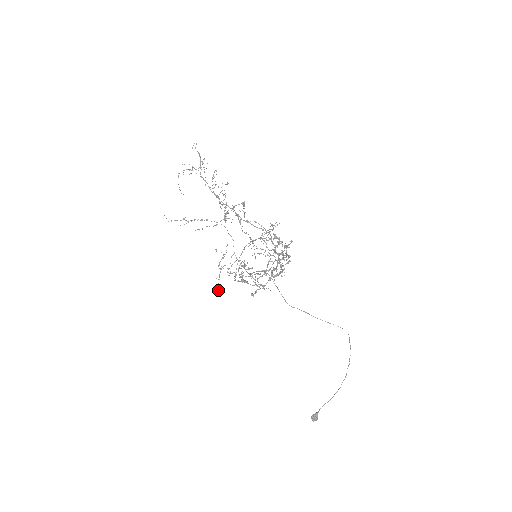
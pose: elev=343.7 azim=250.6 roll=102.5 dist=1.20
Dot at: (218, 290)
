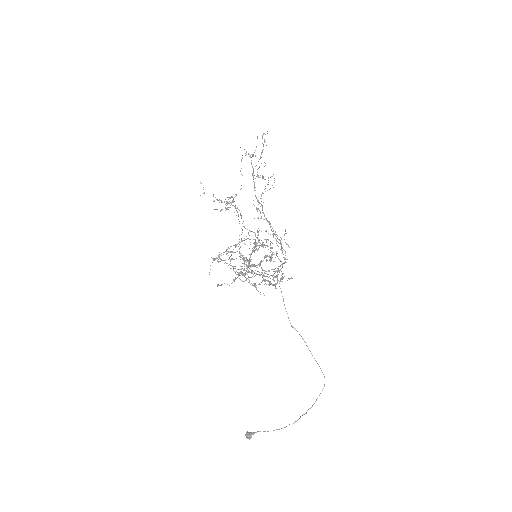
Dot at: (210, 269)
